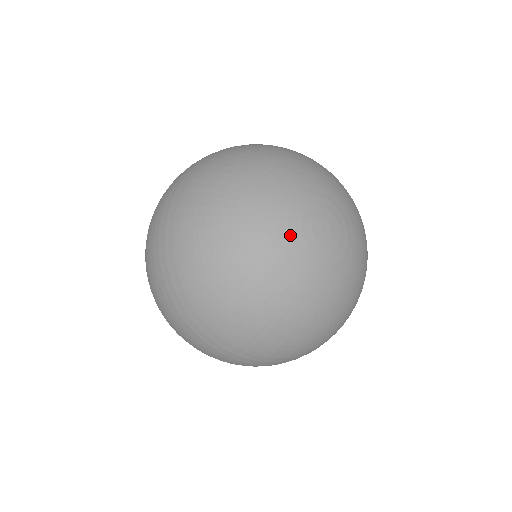
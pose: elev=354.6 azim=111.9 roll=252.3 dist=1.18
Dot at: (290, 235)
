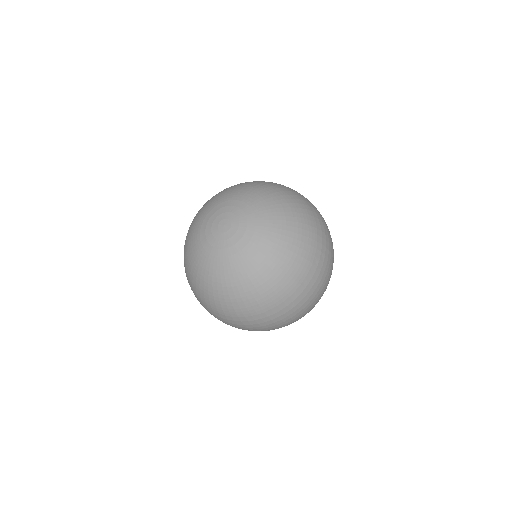
Dot at: (206, 228)
